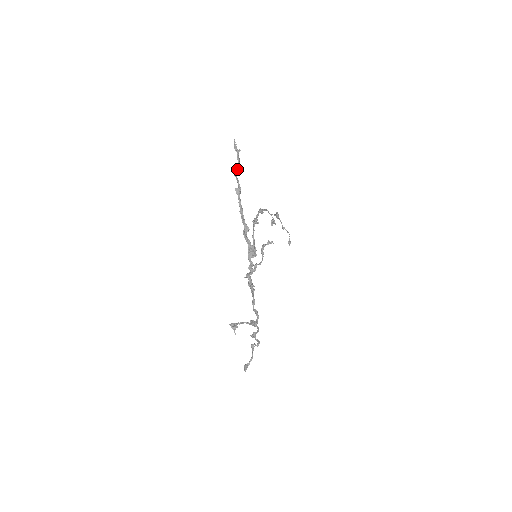
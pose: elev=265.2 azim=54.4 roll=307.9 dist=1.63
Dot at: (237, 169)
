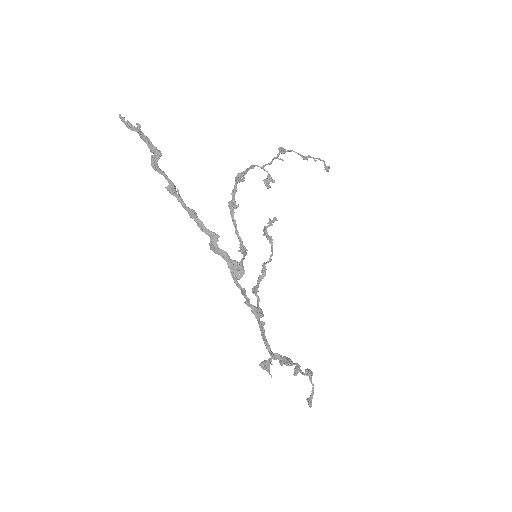
Dot at: (153, 156)
